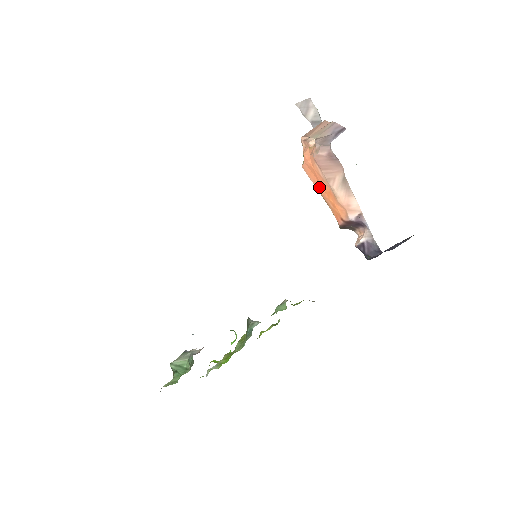
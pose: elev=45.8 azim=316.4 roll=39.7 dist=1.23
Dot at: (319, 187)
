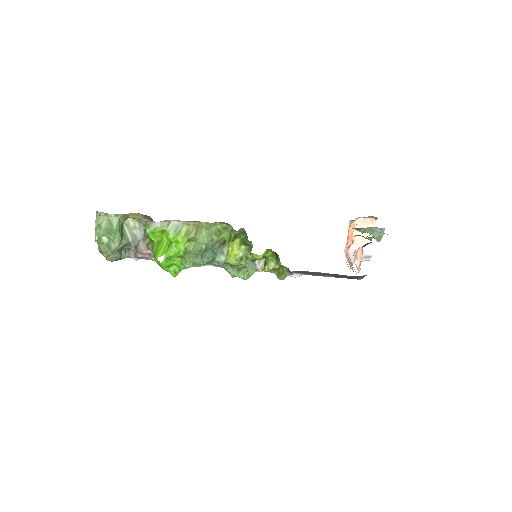
Dot at: occluded
